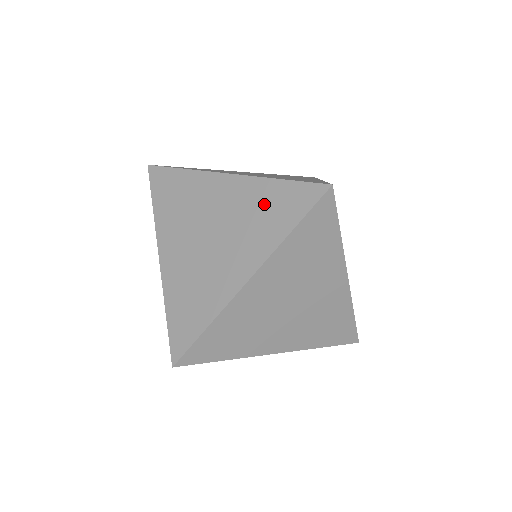
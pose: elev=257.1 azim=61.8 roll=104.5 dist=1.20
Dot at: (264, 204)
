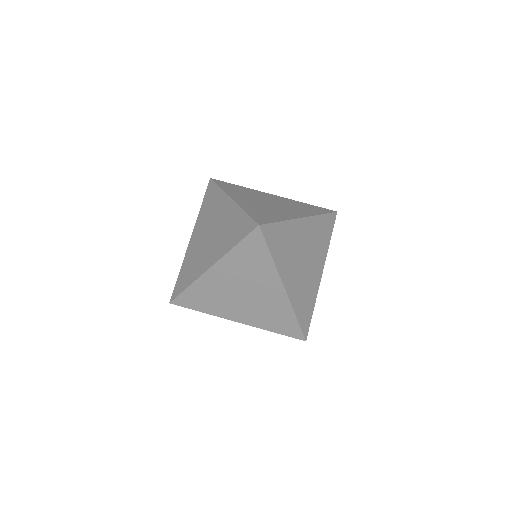
Dot at: (279, 316)
